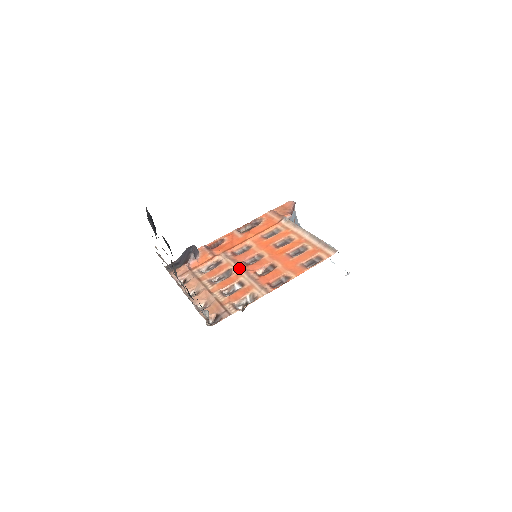
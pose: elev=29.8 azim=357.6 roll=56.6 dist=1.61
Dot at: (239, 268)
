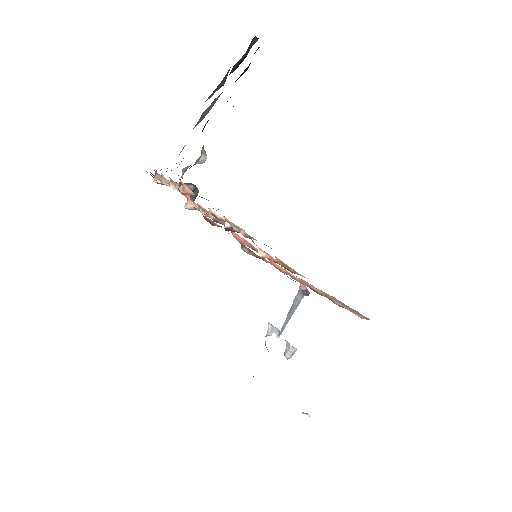
Dot at: occluded
